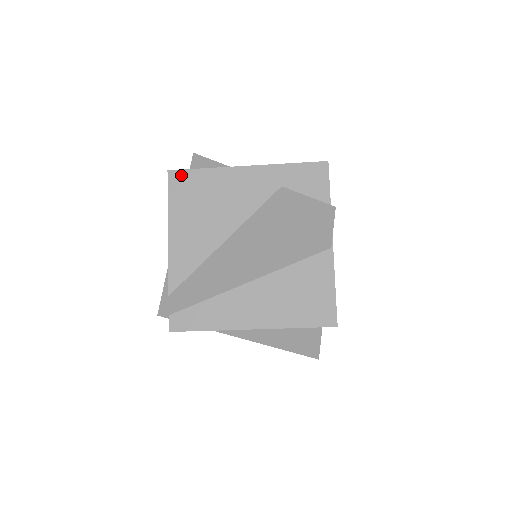
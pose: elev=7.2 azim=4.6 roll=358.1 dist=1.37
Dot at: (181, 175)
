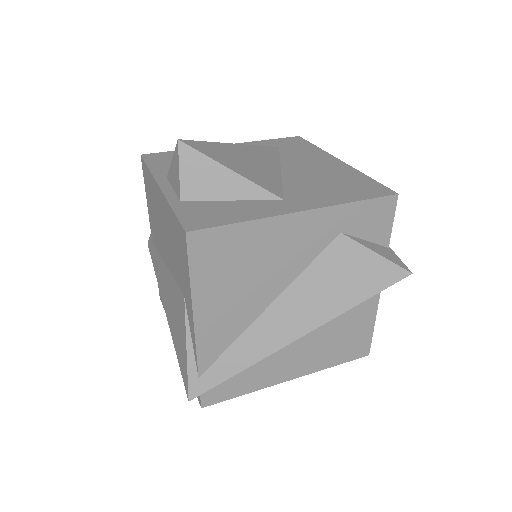
Dot at: (207, 236)
